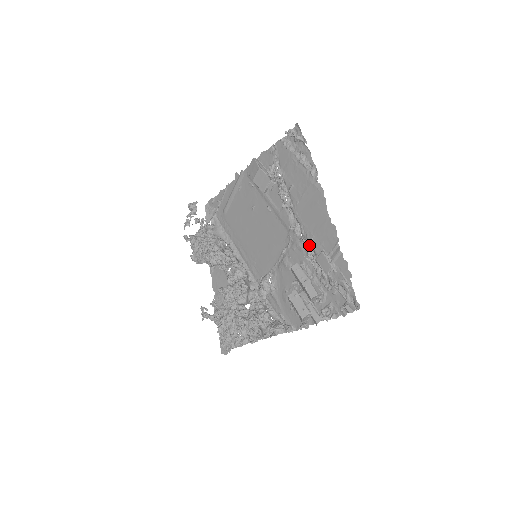
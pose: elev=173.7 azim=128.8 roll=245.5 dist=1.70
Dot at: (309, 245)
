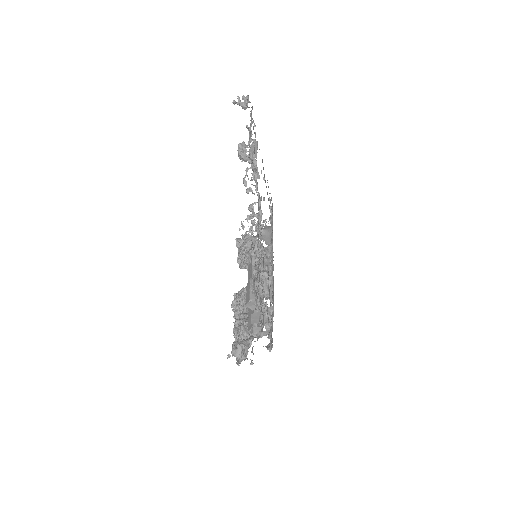
Dot at: (258, 237)
